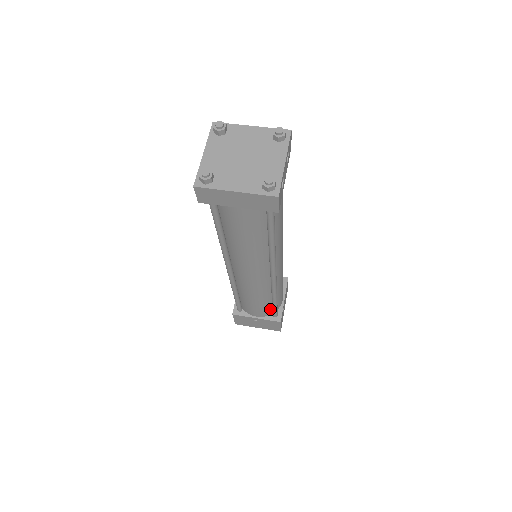
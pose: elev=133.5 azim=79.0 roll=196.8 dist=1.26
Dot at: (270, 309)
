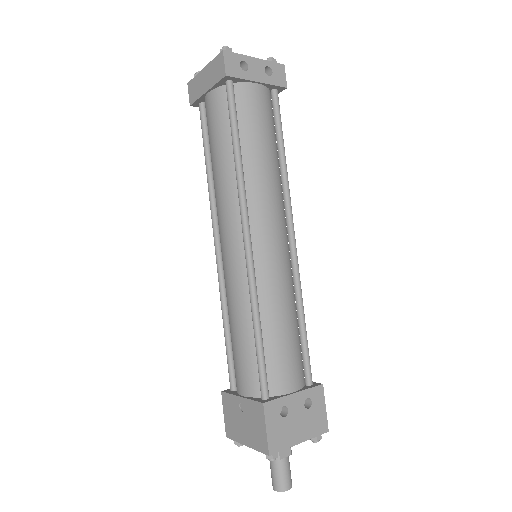
Dot at: (258, 373)
